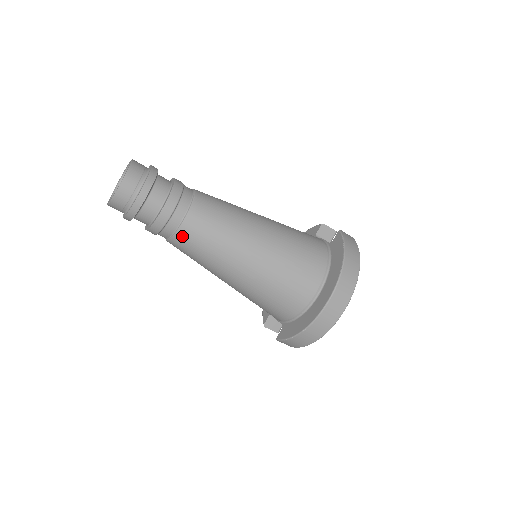
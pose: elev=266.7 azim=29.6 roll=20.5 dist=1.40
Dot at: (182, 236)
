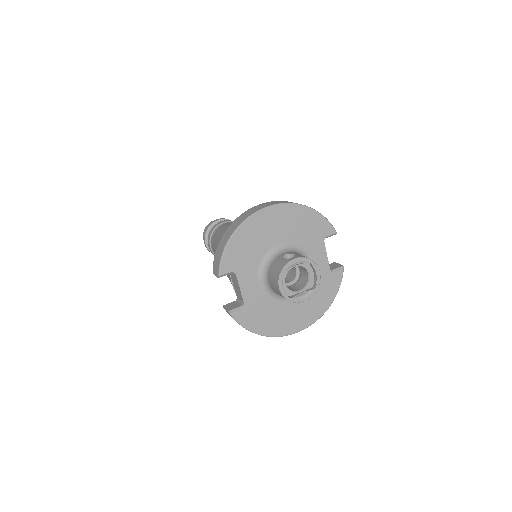
Dot at: occluded
